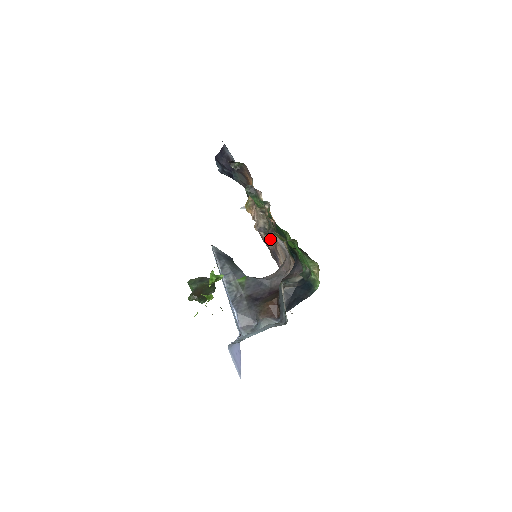
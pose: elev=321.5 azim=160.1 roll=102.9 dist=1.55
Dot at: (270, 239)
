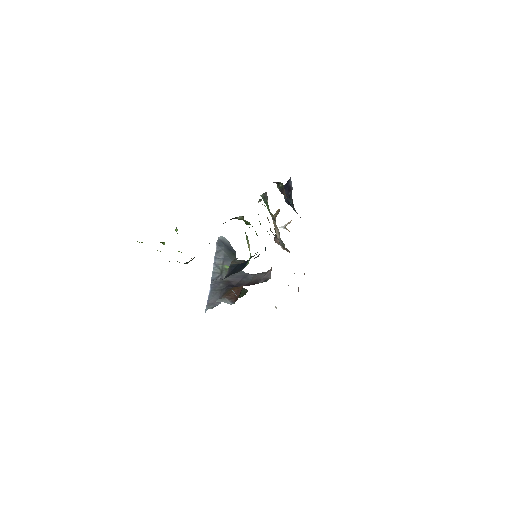
Dot at: occluded
